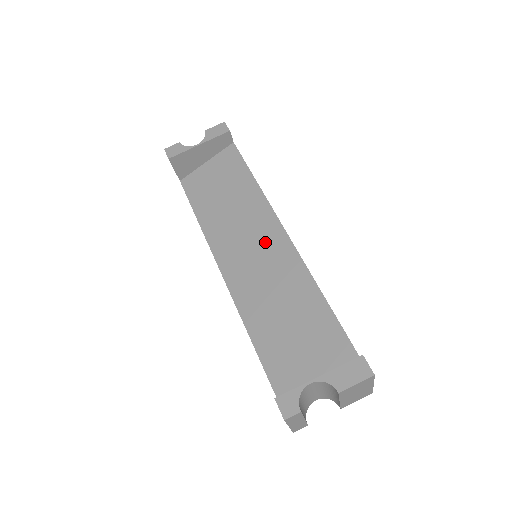
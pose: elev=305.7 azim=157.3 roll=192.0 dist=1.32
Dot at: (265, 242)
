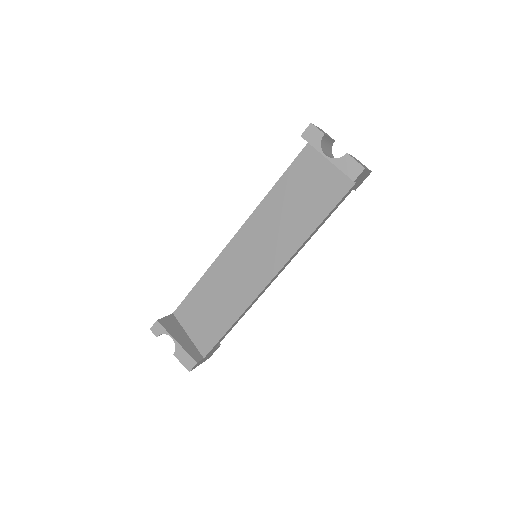
Dot at: (263, 262)
